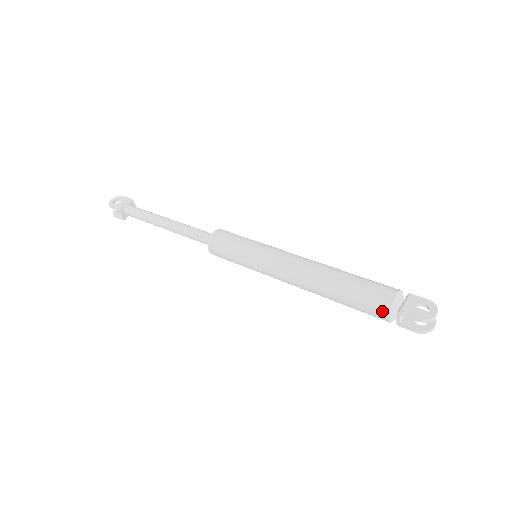
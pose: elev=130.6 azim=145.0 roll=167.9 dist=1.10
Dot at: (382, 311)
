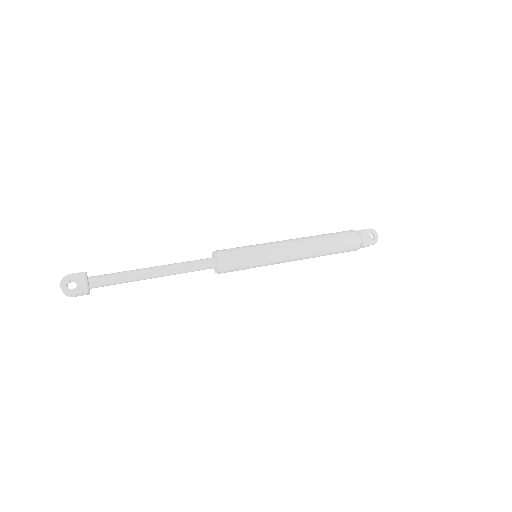
Dot at: (355, 249)
